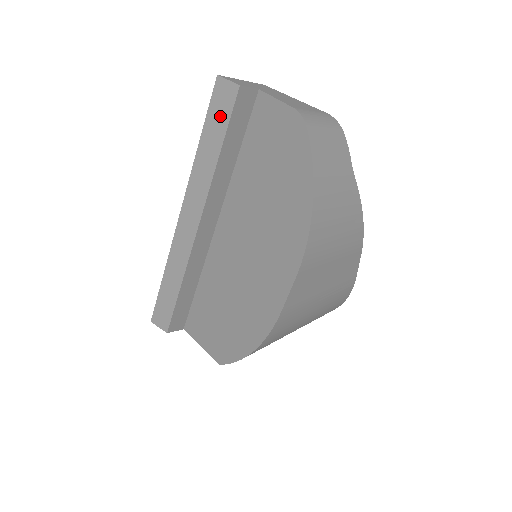
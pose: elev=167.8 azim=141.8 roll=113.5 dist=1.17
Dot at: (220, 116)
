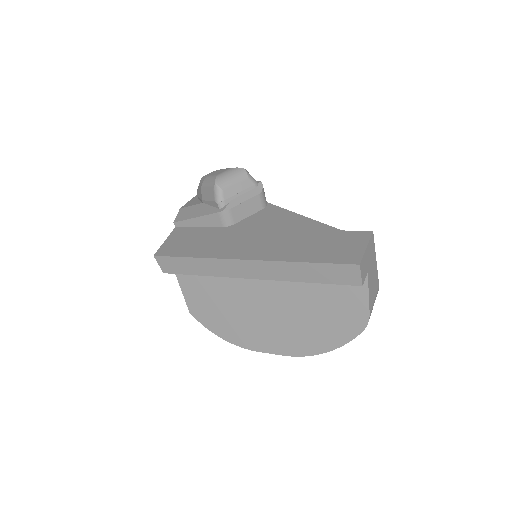
Dot at: (333, 276)
